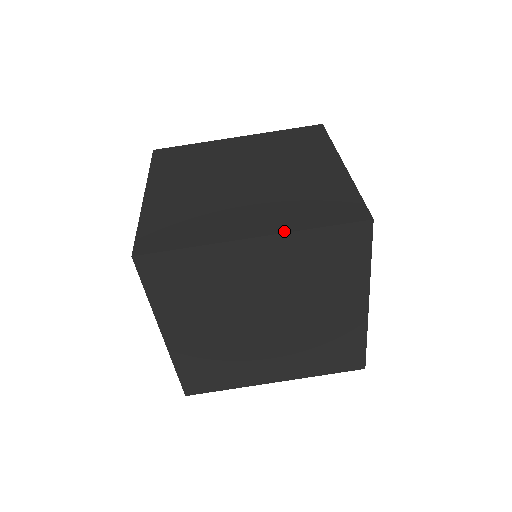
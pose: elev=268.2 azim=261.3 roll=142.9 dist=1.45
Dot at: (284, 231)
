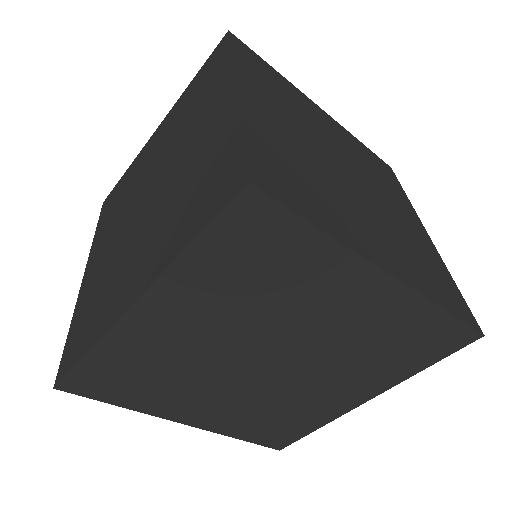
Dot at: (156, 275)
